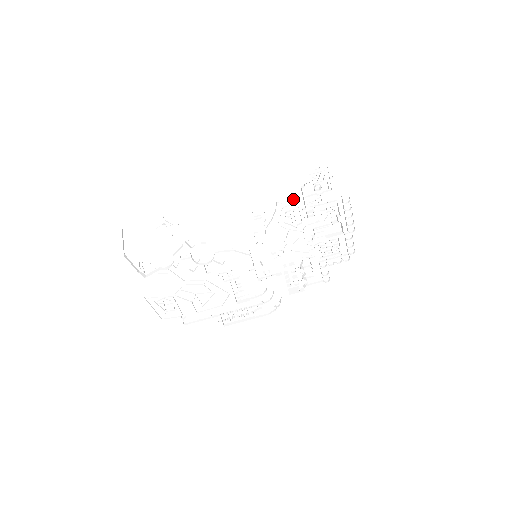
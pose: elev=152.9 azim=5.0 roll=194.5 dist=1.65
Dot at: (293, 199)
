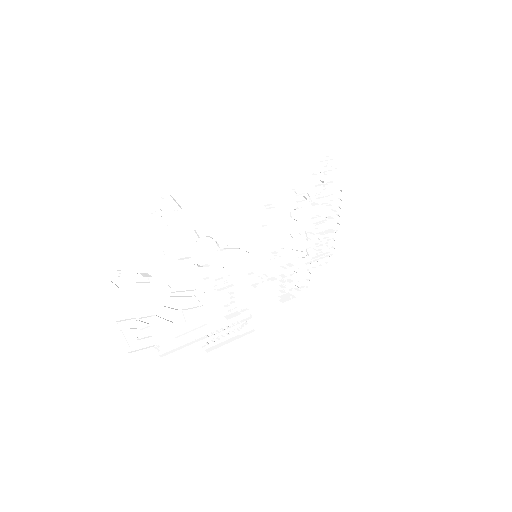
Dot at: (304, 187)
